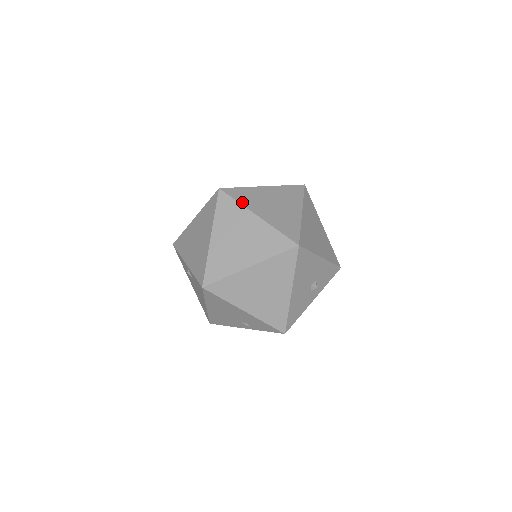
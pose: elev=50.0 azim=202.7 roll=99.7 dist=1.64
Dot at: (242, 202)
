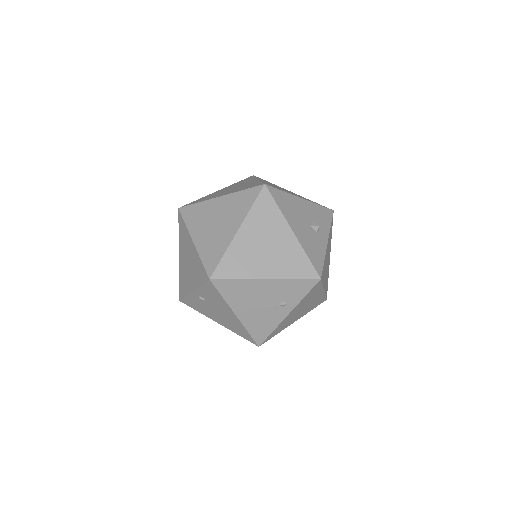
Dot at: (202, 201)
